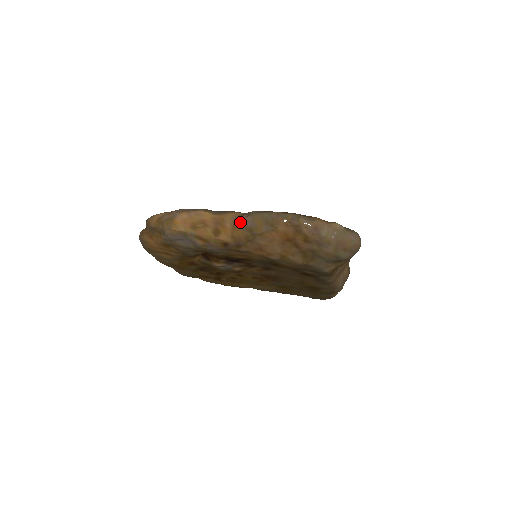
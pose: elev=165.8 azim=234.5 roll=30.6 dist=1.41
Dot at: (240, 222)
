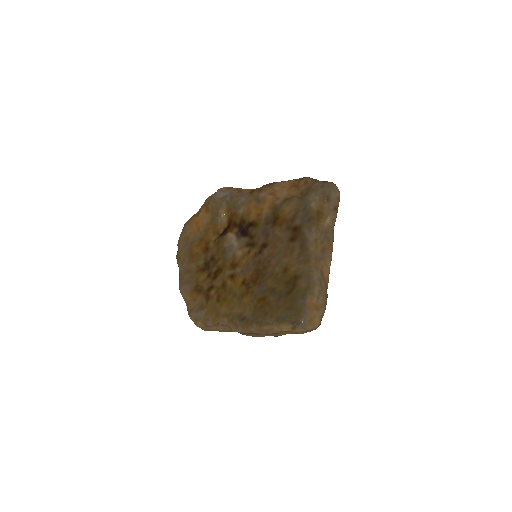
Dot at: occluded
